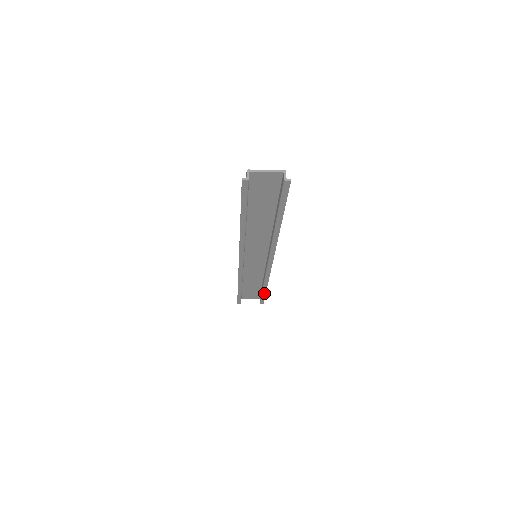
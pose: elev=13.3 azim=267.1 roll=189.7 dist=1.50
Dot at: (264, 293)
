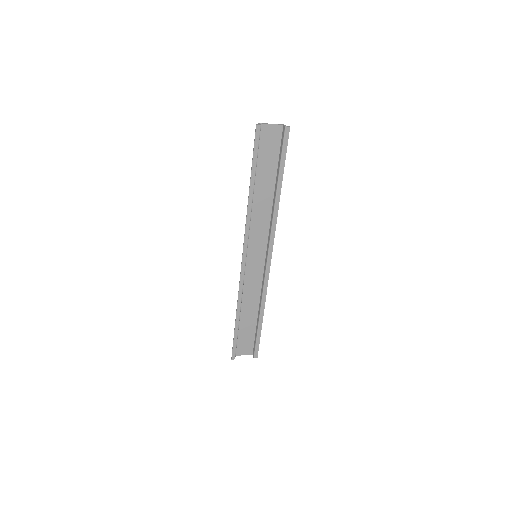
Dot at: (259, 331)
